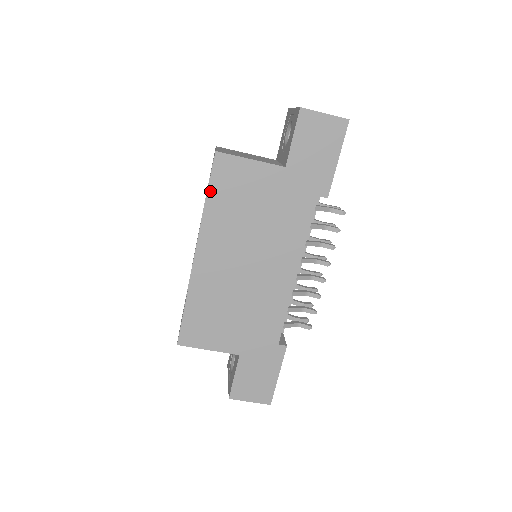
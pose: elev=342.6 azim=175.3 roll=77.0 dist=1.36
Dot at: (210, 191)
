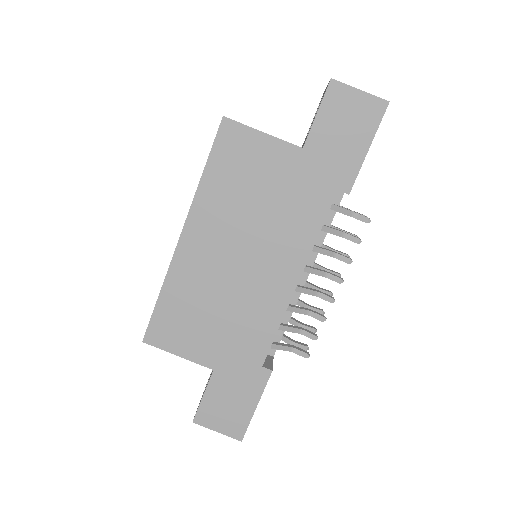
Dot at: (209, 163)
